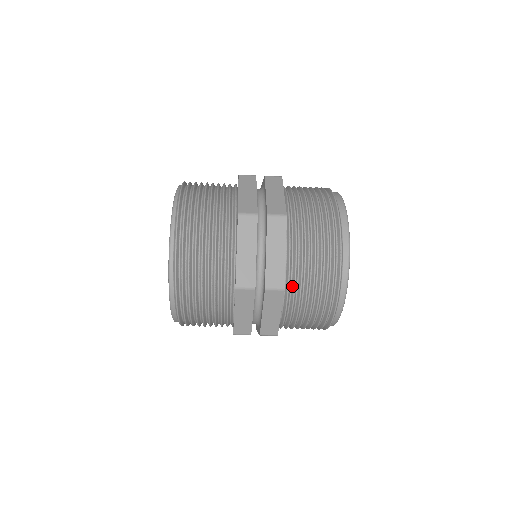
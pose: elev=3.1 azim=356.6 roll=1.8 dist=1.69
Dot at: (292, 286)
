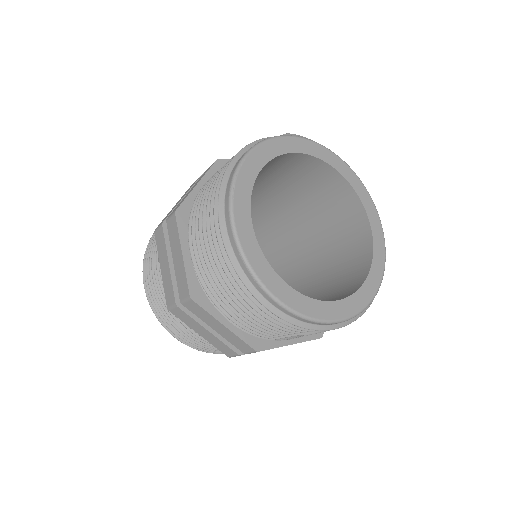
Dot at: (211, 289)
